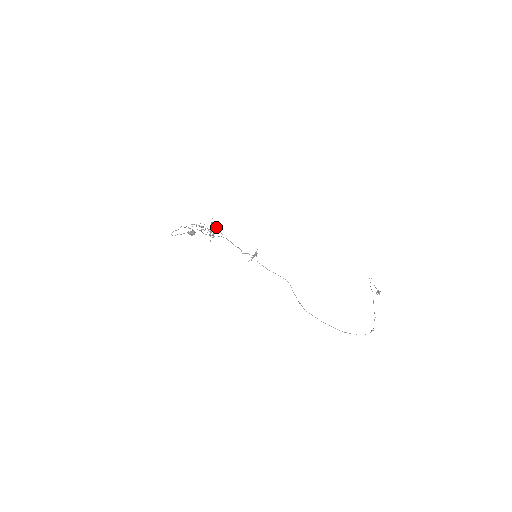
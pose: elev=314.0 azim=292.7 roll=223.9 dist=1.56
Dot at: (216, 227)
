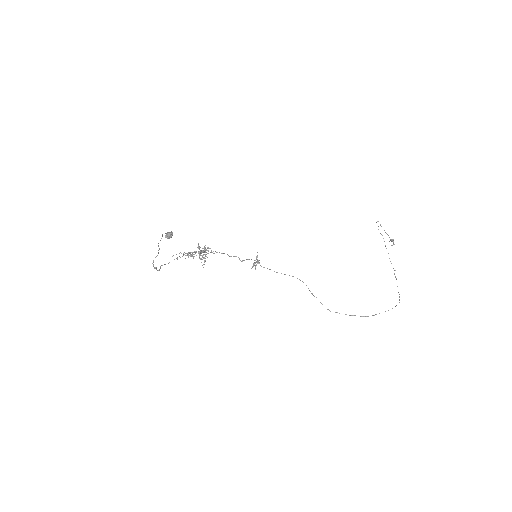
Dot at: (204, 247)
